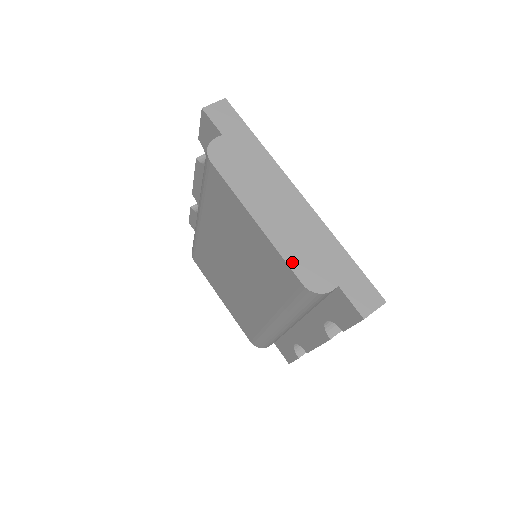
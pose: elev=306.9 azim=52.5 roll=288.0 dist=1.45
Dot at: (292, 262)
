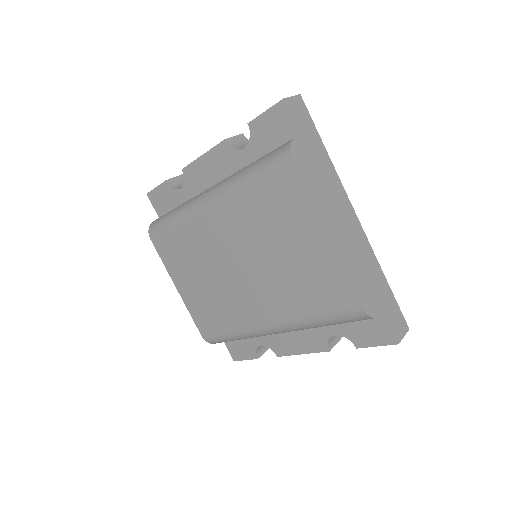
Dot at: (355, 284)
